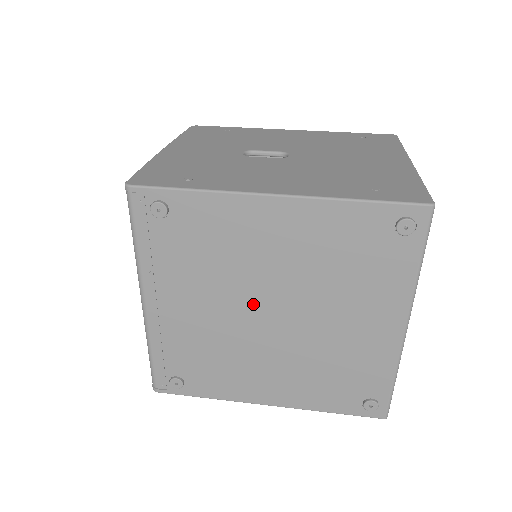
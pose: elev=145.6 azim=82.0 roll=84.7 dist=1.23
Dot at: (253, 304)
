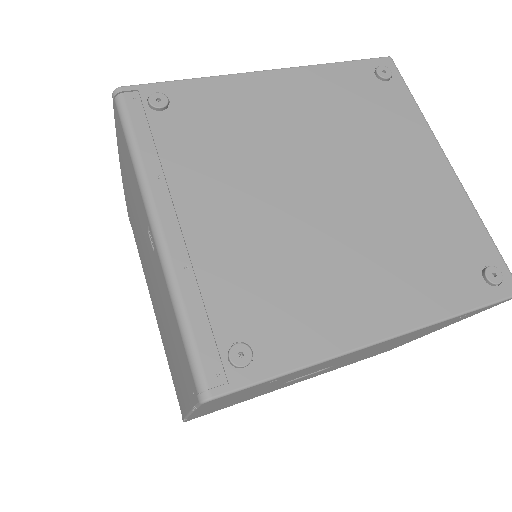
Dot at: (295, 182)
